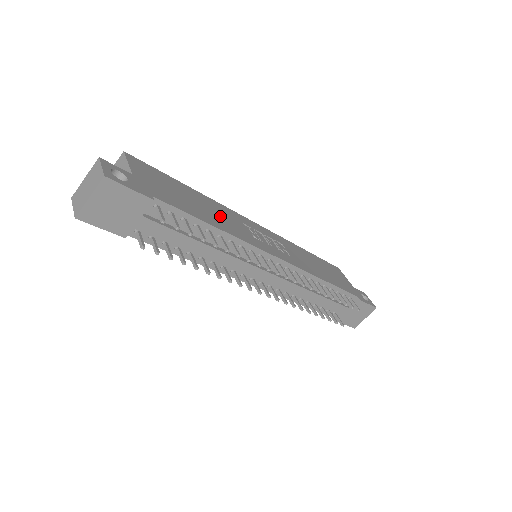
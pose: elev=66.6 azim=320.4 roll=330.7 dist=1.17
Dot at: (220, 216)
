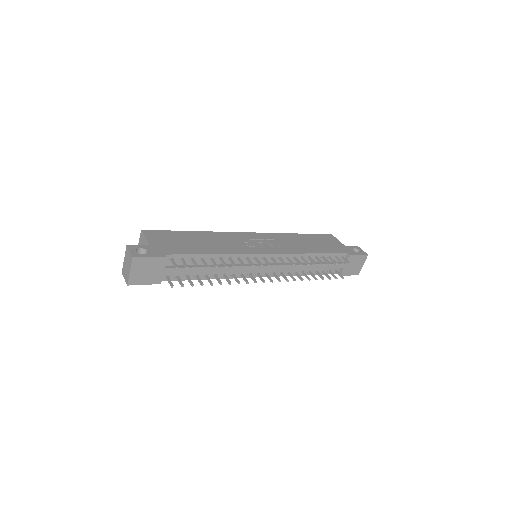
Dot at: (217, 243)
